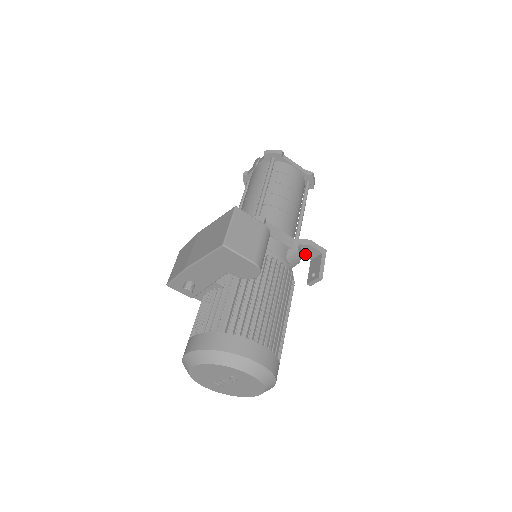
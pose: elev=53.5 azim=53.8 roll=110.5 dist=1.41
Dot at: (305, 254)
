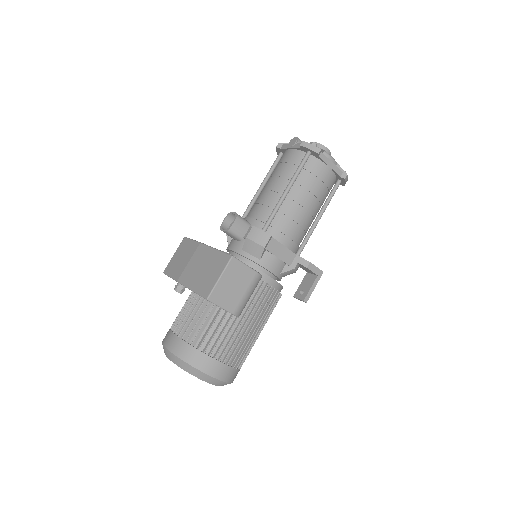
Dot at: (303, 268)
